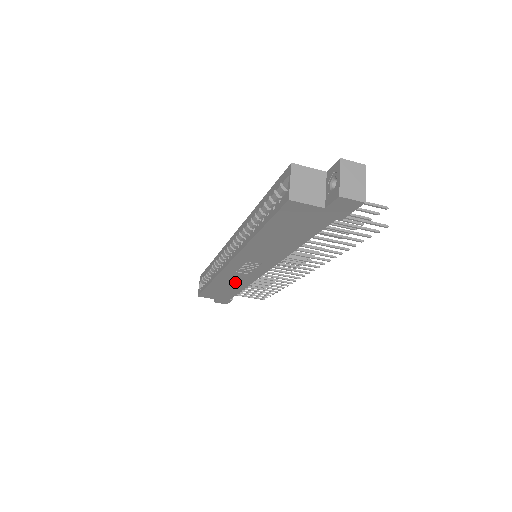
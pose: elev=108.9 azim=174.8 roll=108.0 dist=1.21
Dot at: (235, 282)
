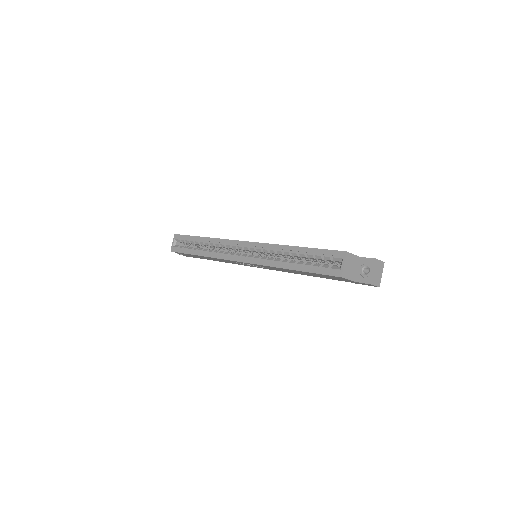
Dot at: occluded
